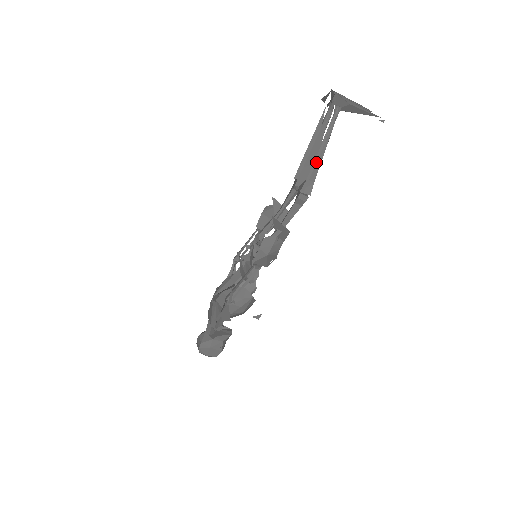
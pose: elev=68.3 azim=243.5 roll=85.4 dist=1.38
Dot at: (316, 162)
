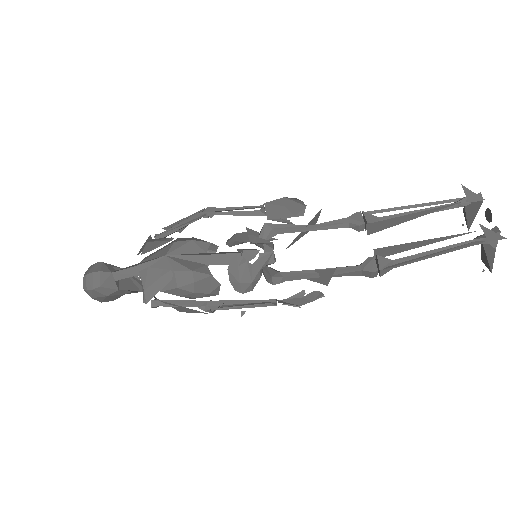
Dot at: (416, 256)
